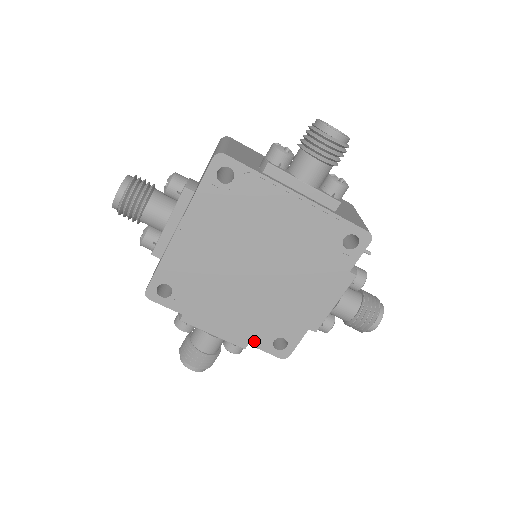
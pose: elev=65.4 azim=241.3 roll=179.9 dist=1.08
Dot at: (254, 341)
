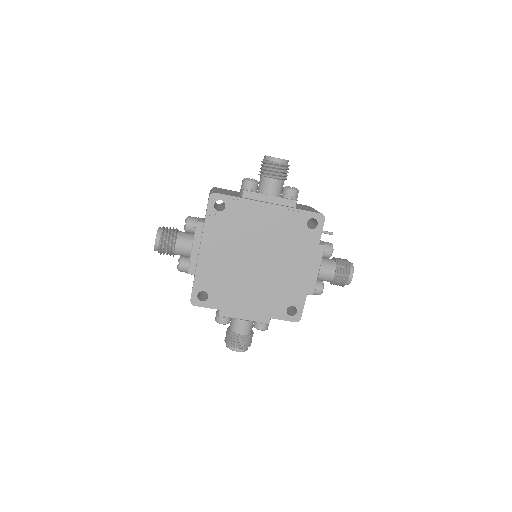
Dot at: (273, 314)
